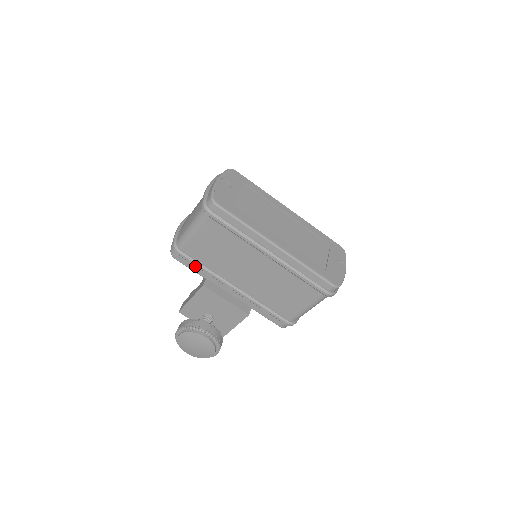
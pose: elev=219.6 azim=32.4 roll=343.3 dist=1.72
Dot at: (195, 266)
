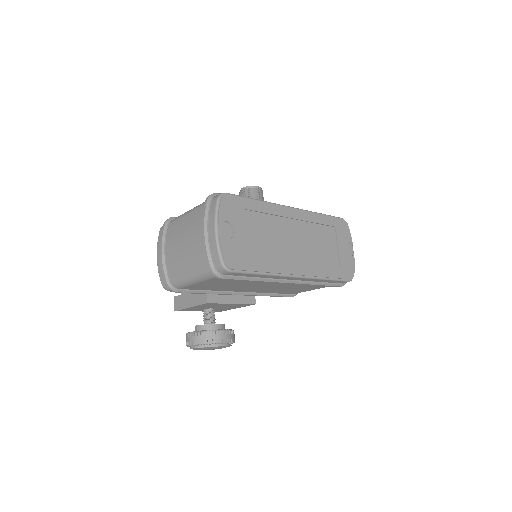
Dot at: occluded
